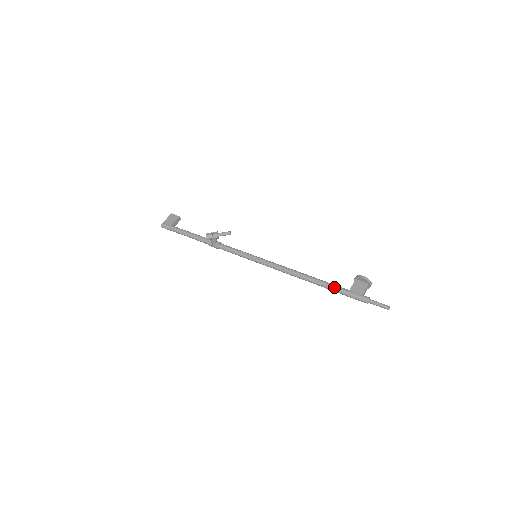
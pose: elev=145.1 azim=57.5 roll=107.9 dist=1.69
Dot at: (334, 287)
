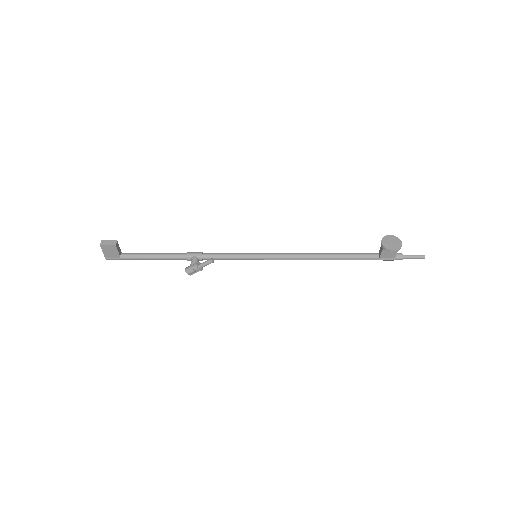
Dot at: occluded
